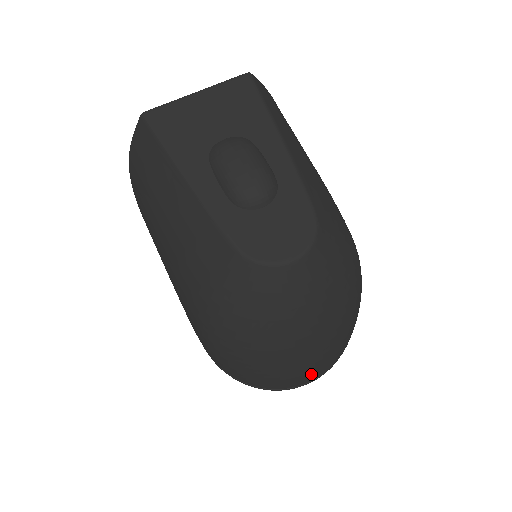
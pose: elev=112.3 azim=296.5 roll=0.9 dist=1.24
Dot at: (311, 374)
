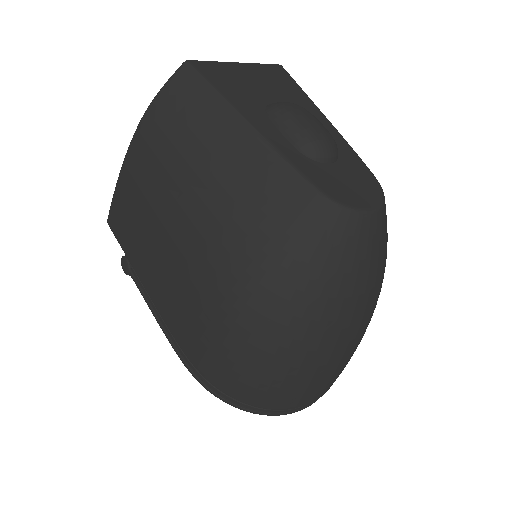
Dot at: (324, 385)
